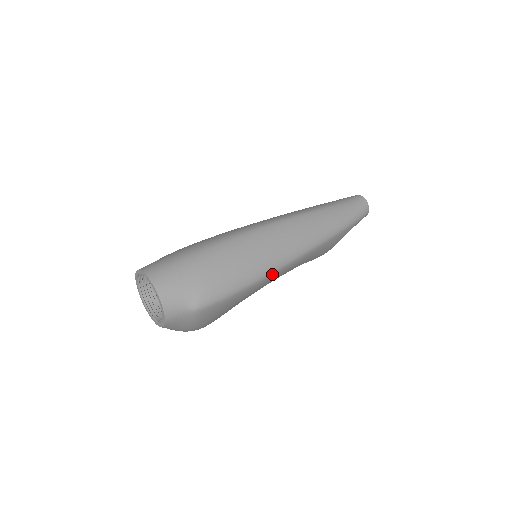
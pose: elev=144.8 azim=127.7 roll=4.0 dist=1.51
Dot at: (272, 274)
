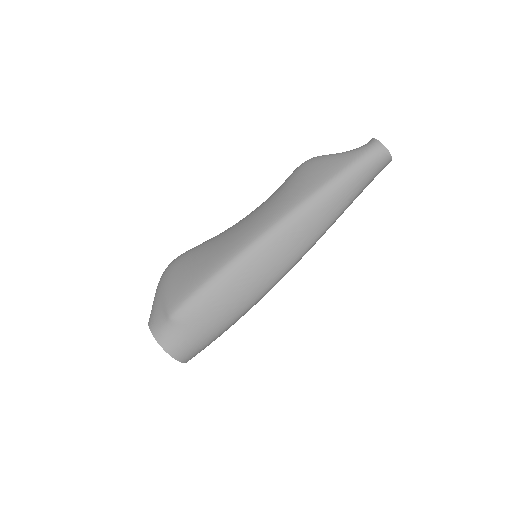
Dot at: occluded
